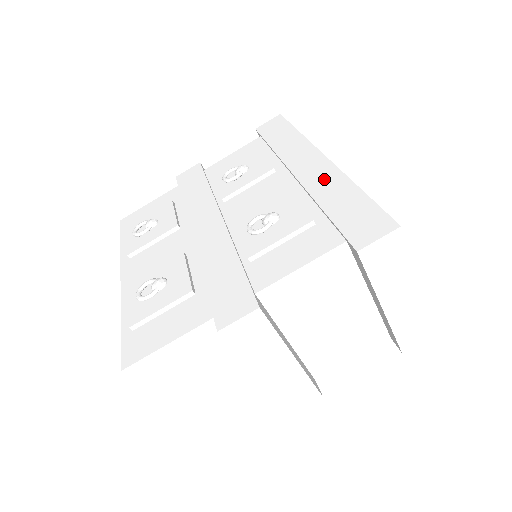
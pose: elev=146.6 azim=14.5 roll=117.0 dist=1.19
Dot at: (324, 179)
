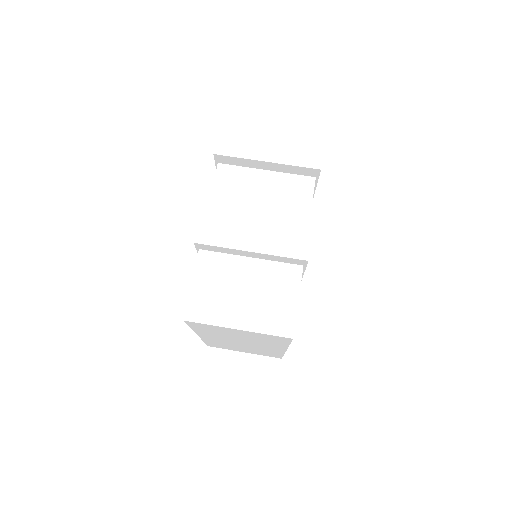
Dot at: occluded
